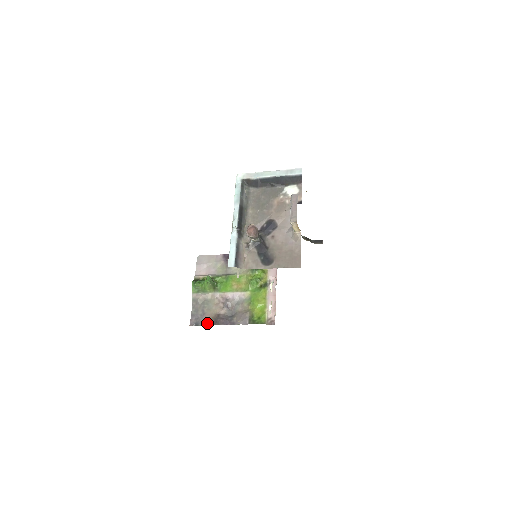
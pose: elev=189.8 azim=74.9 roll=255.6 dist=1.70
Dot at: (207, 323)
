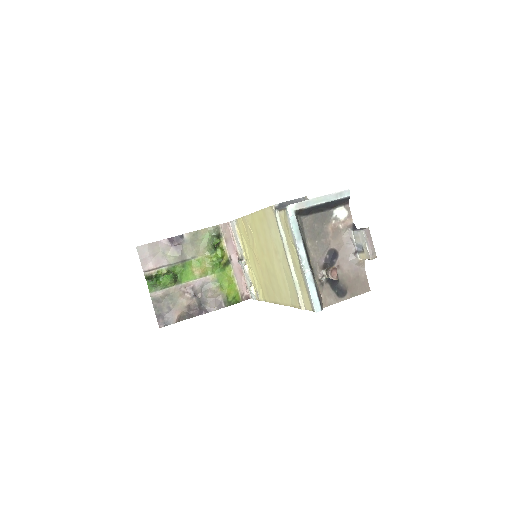
Dot at: (179, 319)
